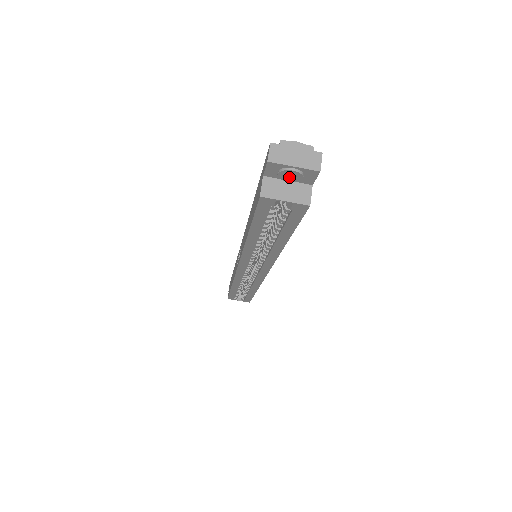
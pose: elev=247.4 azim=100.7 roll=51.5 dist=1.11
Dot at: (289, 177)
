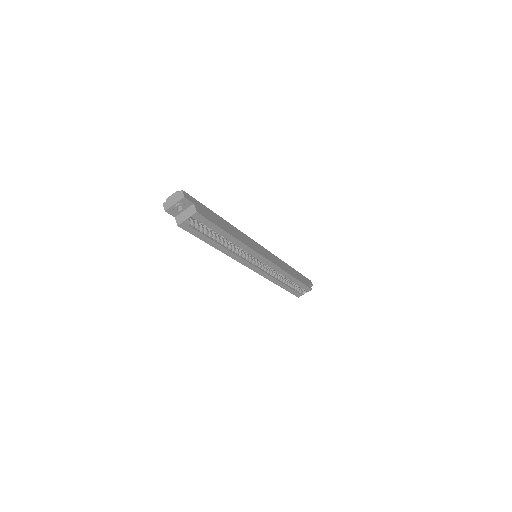
Dot at: (181, 209)
